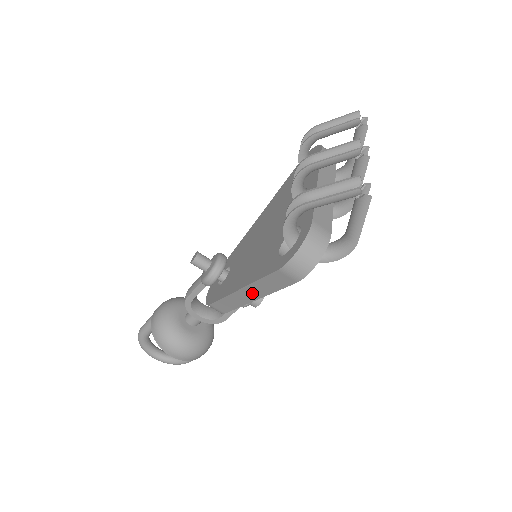
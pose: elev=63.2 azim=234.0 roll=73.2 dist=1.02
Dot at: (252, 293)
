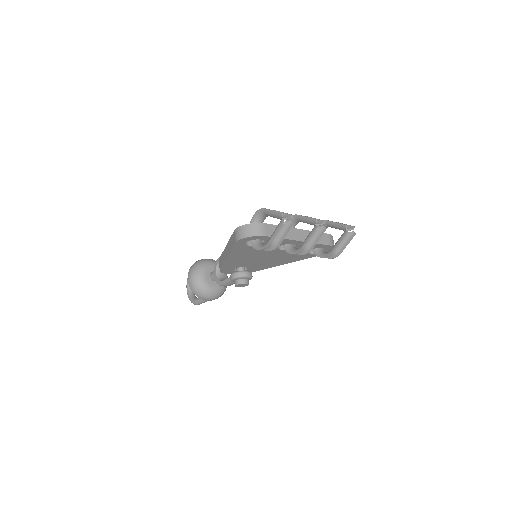
Dot at: (228, 250)
